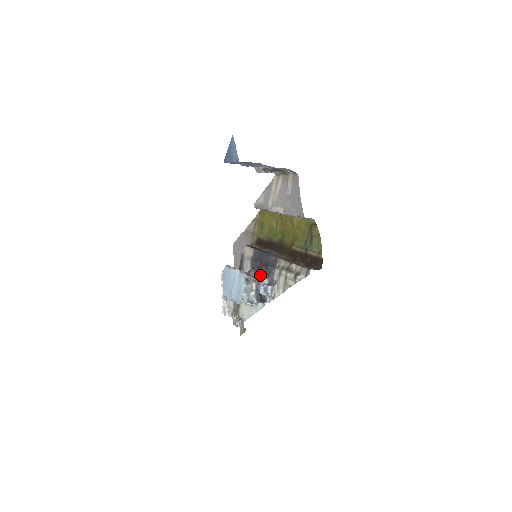
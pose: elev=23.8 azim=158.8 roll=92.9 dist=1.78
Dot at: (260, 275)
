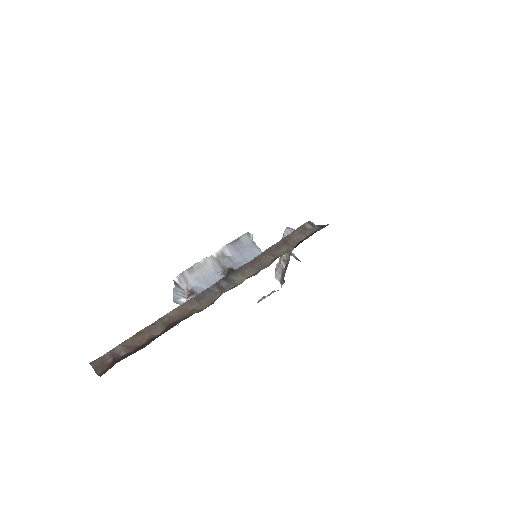
Dot at: occluded
